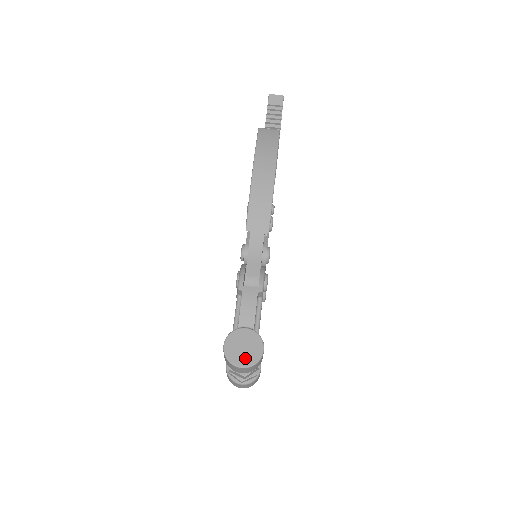
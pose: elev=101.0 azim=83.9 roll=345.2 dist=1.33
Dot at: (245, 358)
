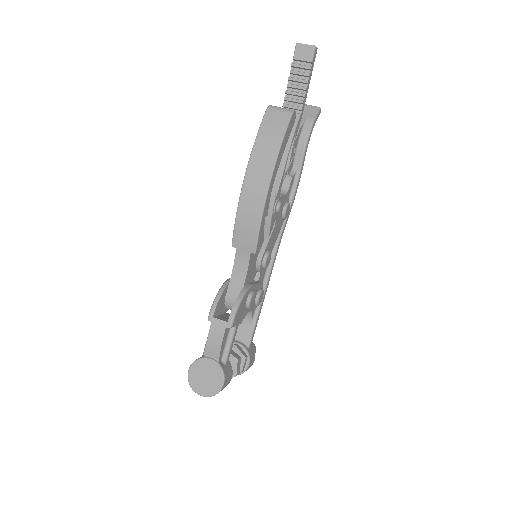
Dot at: (205, 388)
